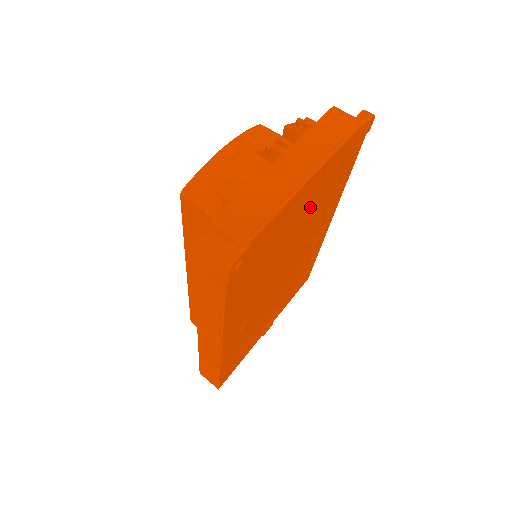
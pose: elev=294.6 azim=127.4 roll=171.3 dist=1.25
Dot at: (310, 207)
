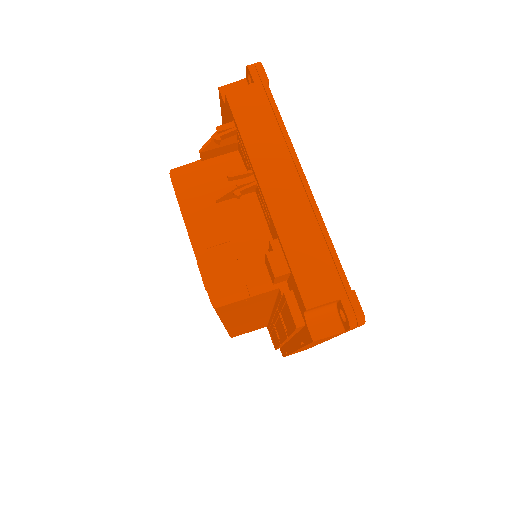
Dot at: occluded
